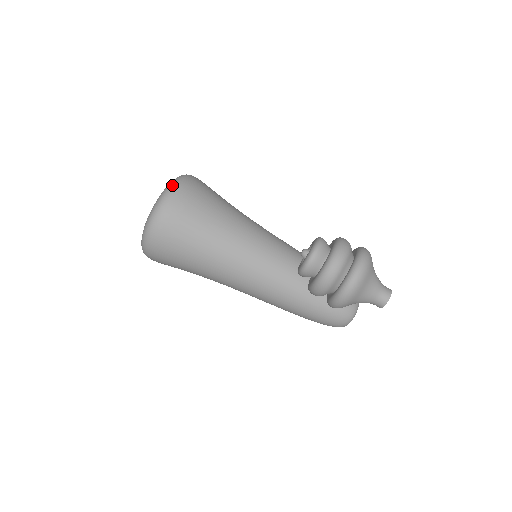
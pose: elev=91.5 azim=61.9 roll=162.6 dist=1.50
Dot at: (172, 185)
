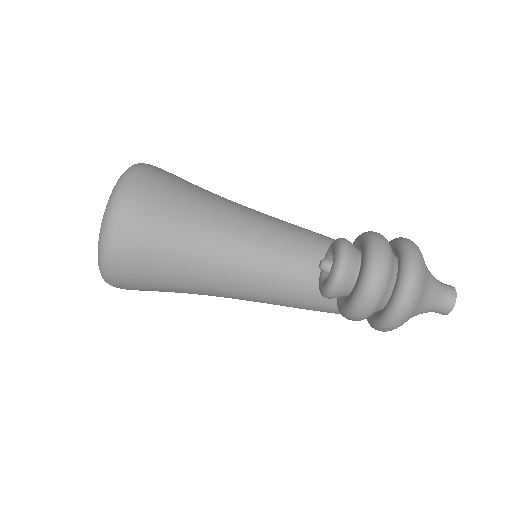
Dot at: (116, 196)
